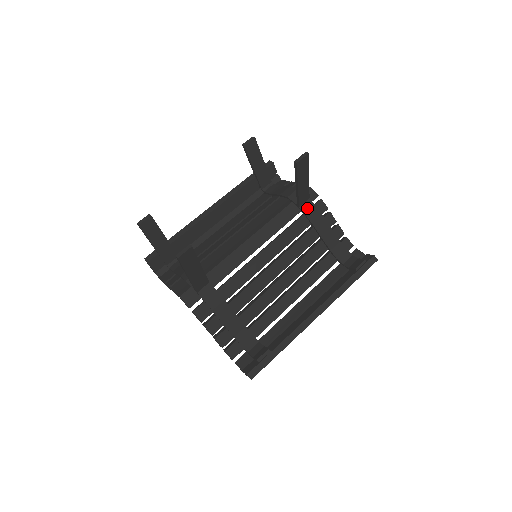
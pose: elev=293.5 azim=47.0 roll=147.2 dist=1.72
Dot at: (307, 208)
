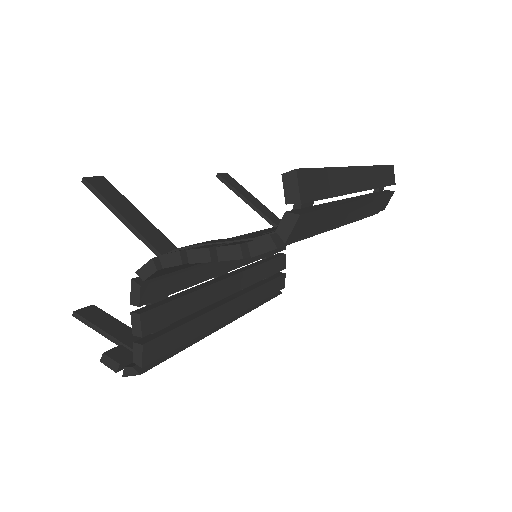
Dot at: occluded
